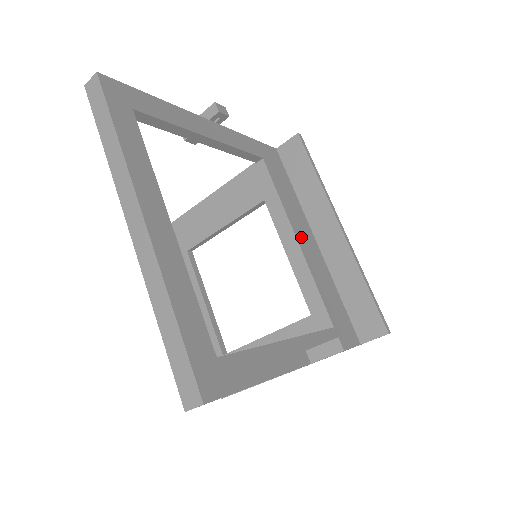
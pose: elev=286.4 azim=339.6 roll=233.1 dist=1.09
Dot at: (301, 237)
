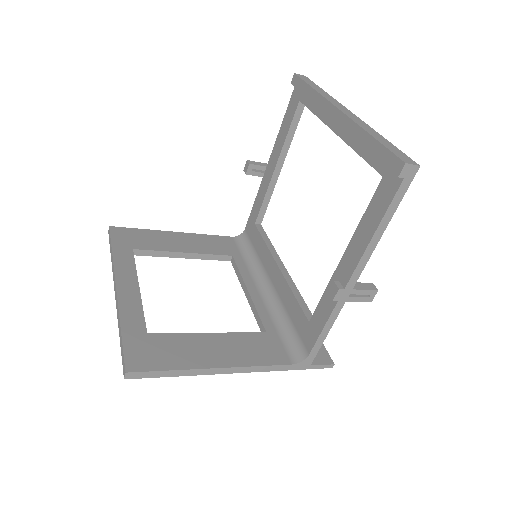
Dot at: occluded
